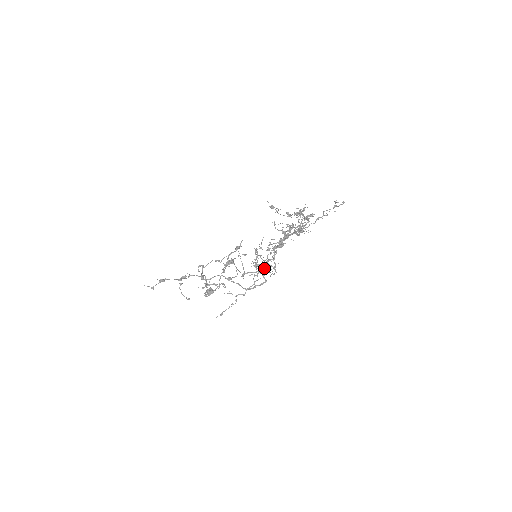
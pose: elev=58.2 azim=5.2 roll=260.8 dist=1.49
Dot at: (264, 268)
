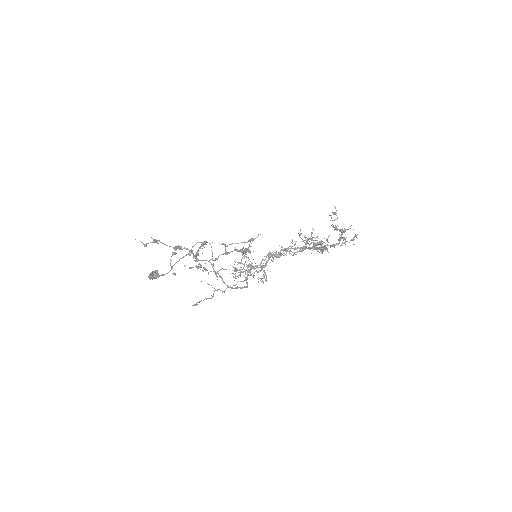
Dot at: (258, 272)
